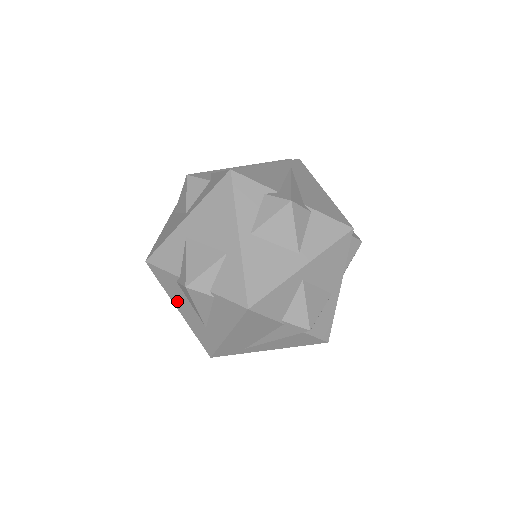
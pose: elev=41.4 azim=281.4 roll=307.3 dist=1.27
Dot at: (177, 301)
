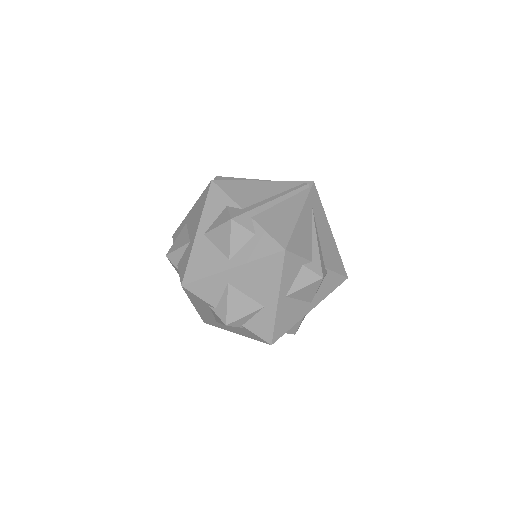
Dot at: (198, 305)
